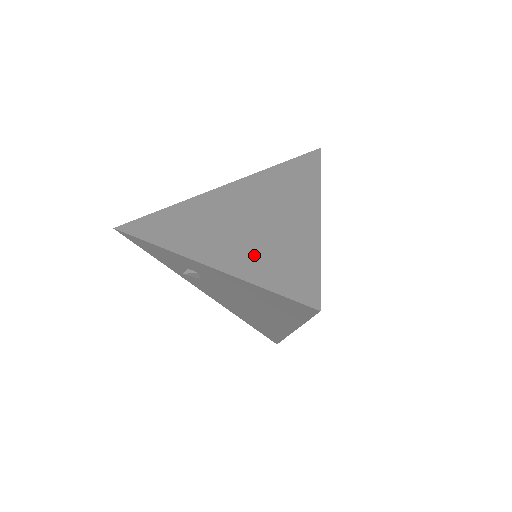
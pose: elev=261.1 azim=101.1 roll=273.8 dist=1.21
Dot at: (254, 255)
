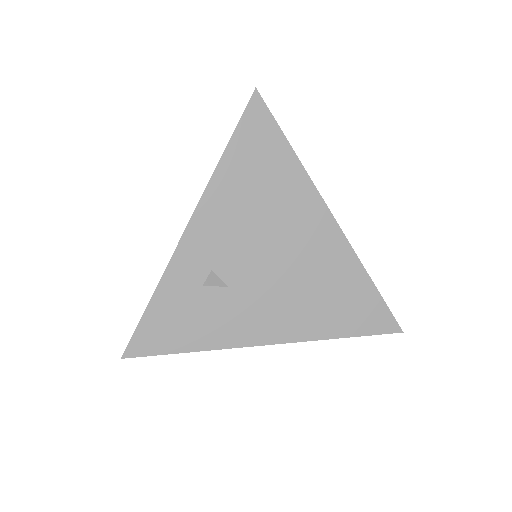
Dot at: occluded
